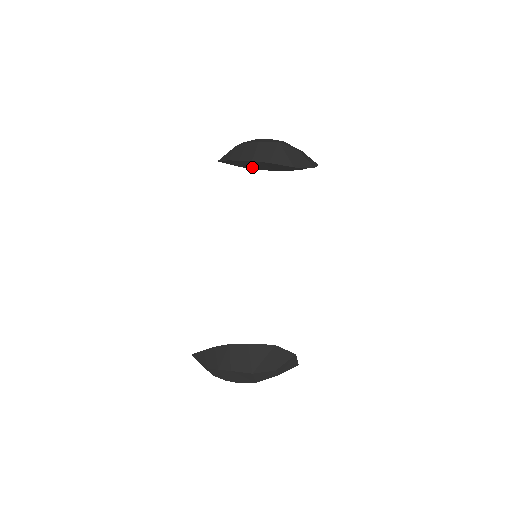
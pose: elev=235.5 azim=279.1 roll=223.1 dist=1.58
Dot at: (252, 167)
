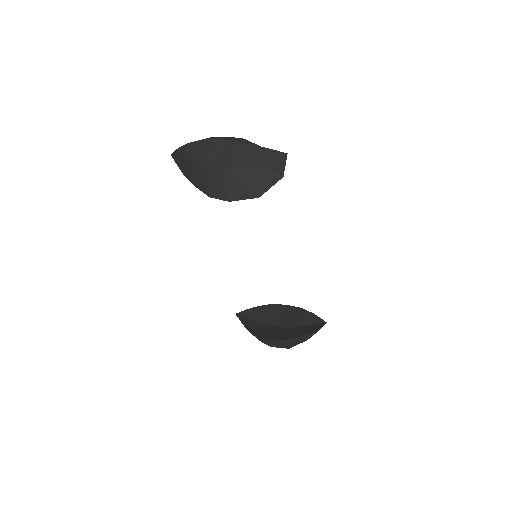
Dot at: occluded
